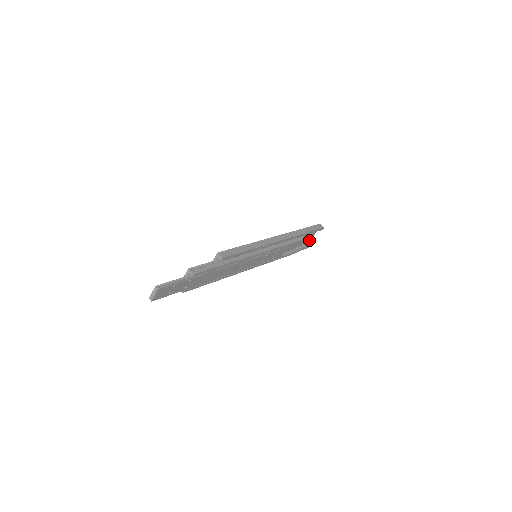
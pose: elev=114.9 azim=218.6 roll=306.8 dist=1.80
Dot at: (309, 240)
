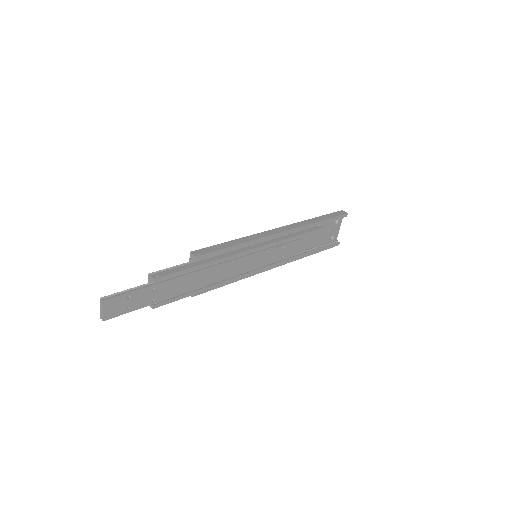
Dot at: (336, 235)
